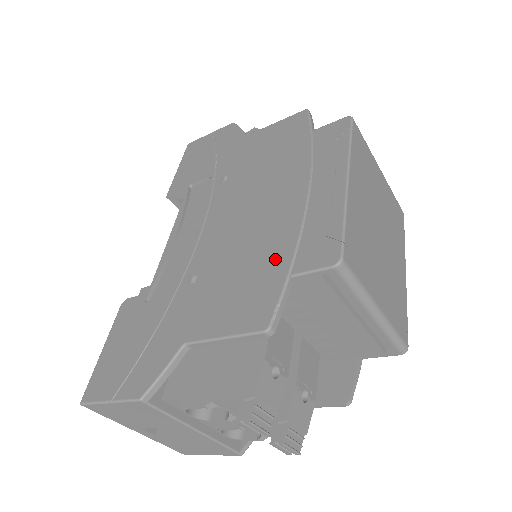
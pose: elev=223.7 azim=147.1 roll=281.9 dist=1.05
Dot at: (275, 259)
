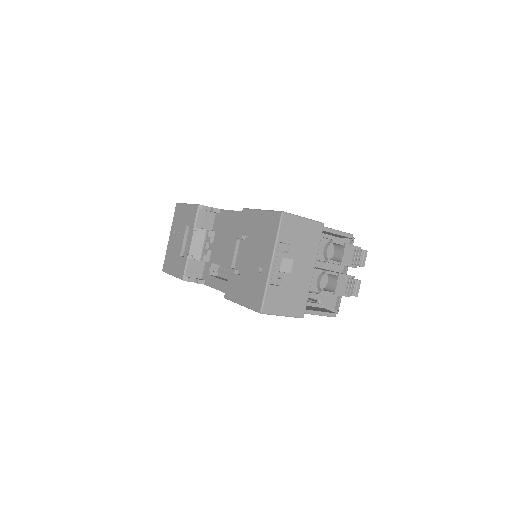
Dot at: occluded
